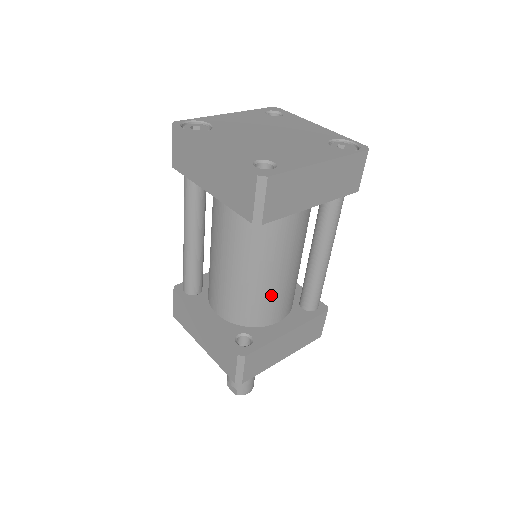
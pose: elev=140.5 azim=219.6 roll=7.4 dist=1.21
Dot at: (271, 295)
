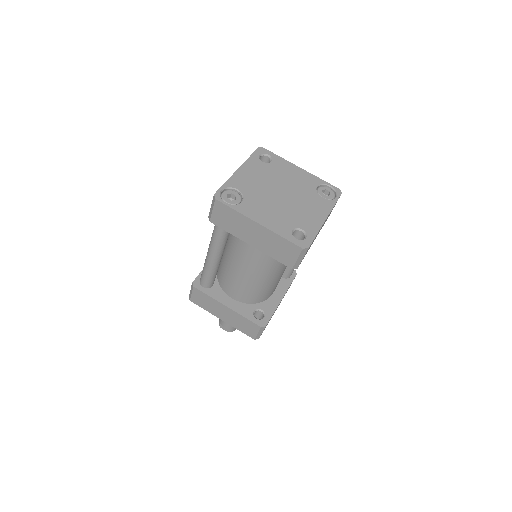
Dot at: (275, 284)
